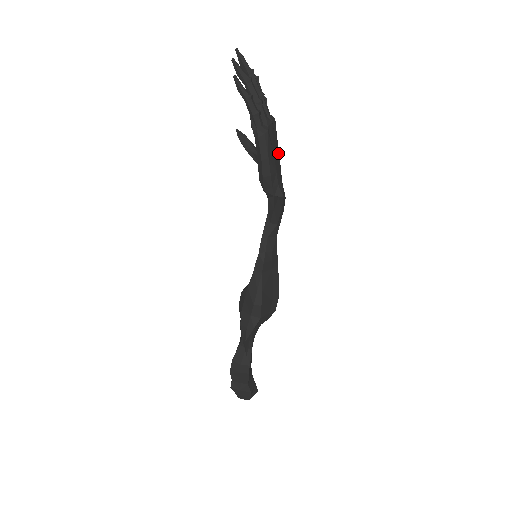
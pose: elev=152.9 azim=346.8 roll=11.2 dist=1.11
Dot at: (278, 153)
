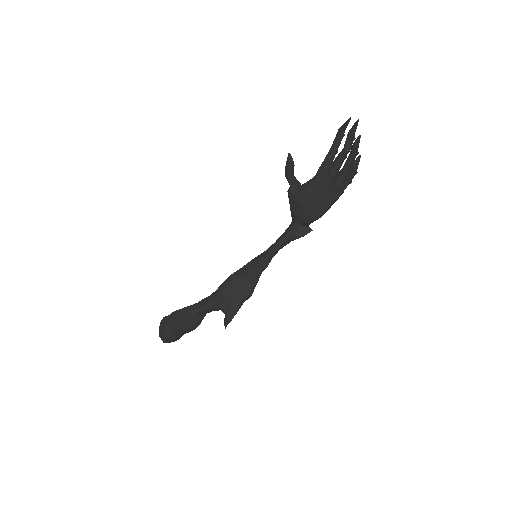
Dot at: occluded
